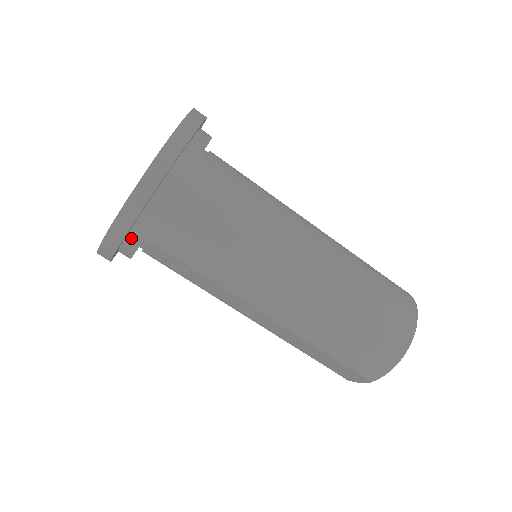
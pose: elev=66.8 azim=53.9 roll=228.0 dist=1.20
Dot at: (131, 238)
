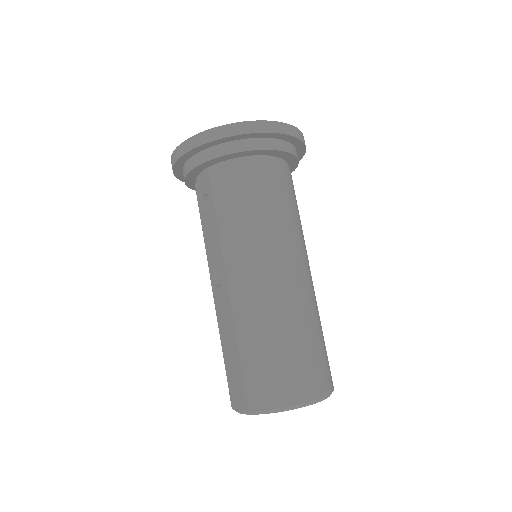
Dot at: (202, 155)
